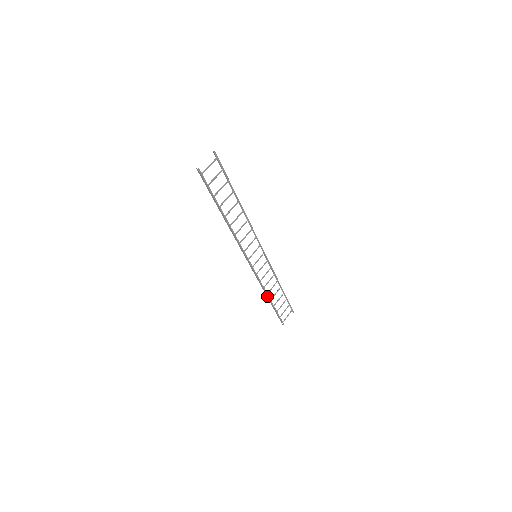
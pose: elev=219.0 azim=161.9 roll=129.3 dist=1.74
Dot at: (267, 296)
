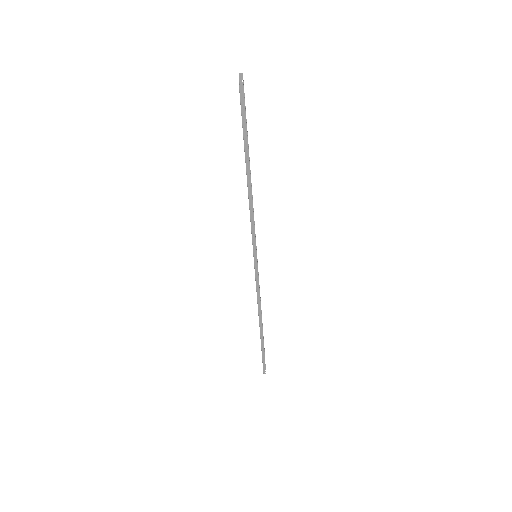
Dot at: (260, 323)
